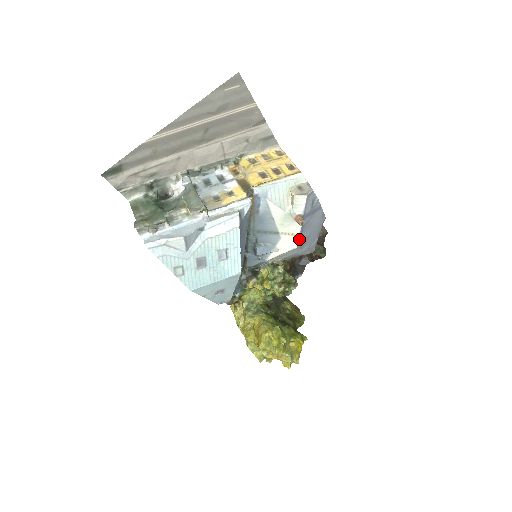
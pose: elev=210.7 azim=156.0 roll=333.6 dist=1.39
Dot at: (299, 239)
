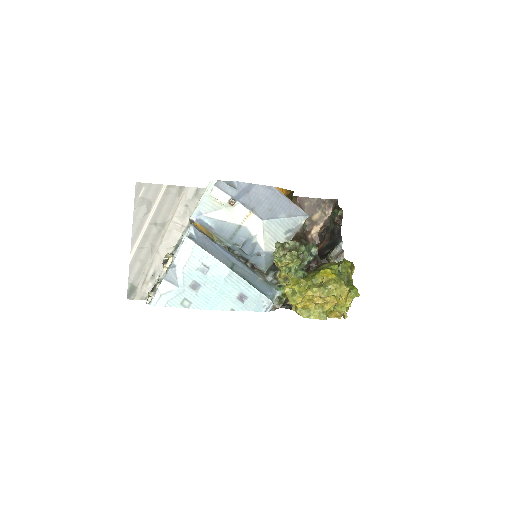
Dot at: (256, 214)
